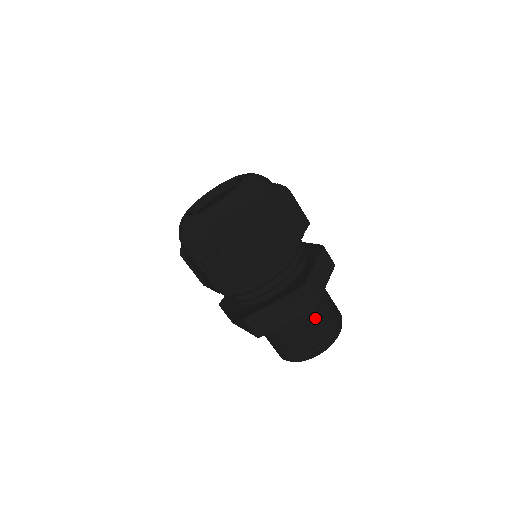
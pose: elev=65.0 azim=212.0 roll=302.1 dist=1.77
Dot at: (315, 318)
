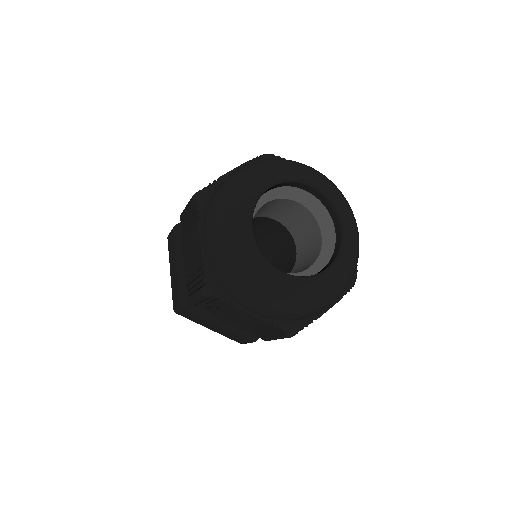
Dot at: occluded
